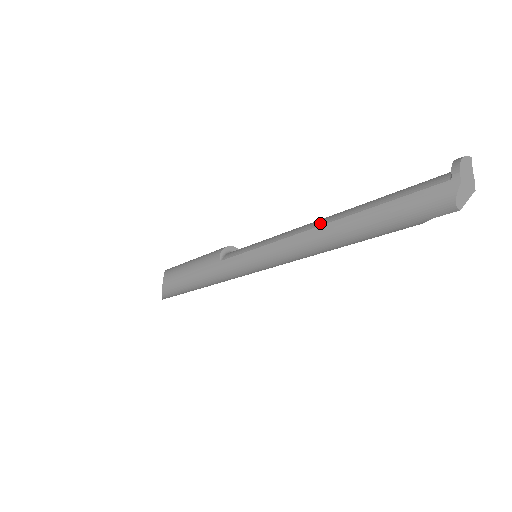
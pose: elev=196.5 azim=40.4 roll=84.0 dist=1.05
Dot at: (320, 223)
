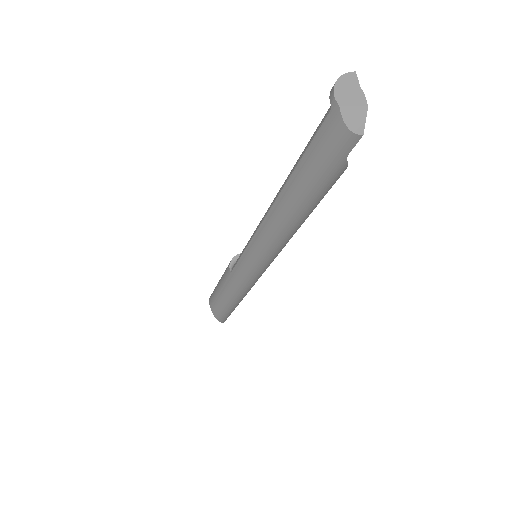
Dot at: (271, 205)
